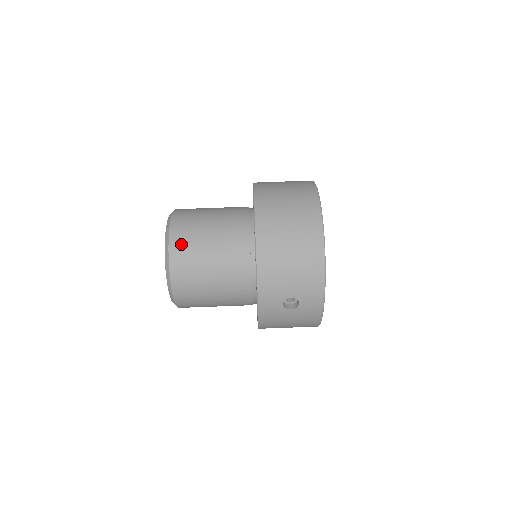
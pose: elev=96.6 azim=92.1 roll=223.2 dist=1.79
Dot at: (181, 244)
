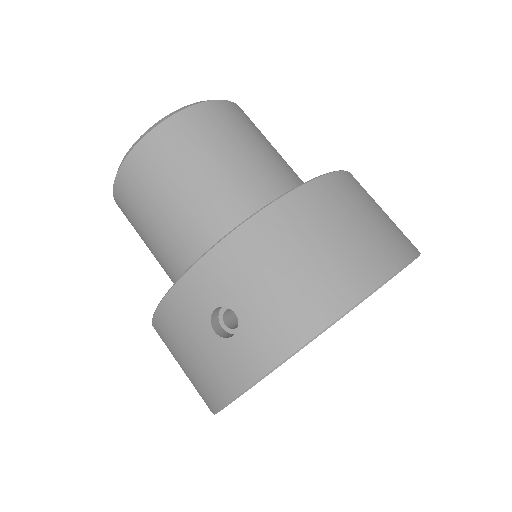
Dot at: (205, 120)
